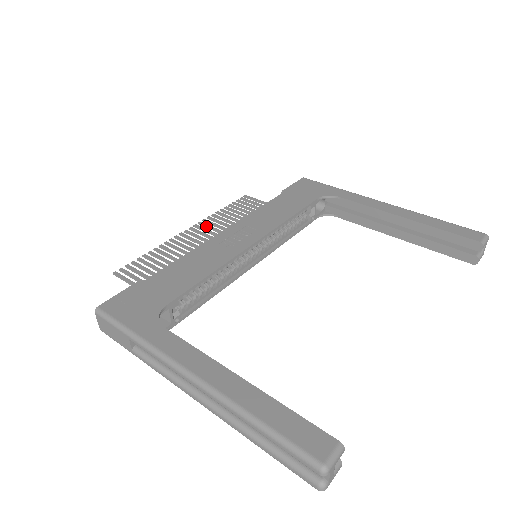
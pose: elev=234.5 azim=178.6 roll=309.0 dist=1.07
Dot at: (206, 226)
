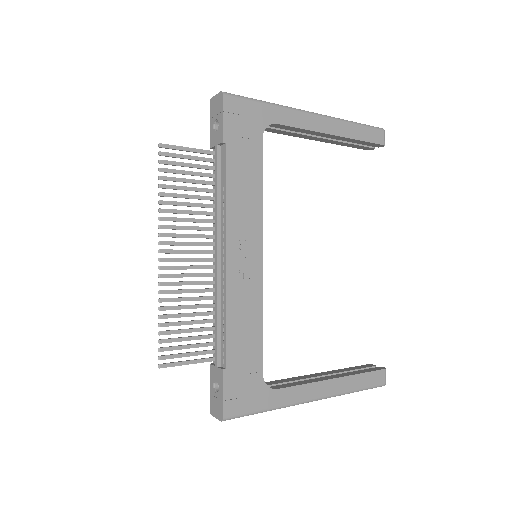
Dot at: occluded
